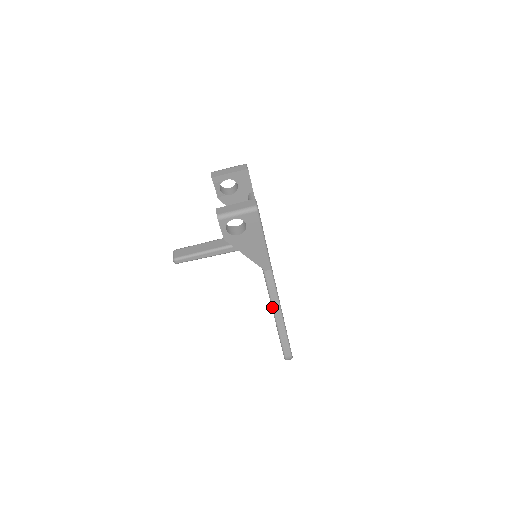
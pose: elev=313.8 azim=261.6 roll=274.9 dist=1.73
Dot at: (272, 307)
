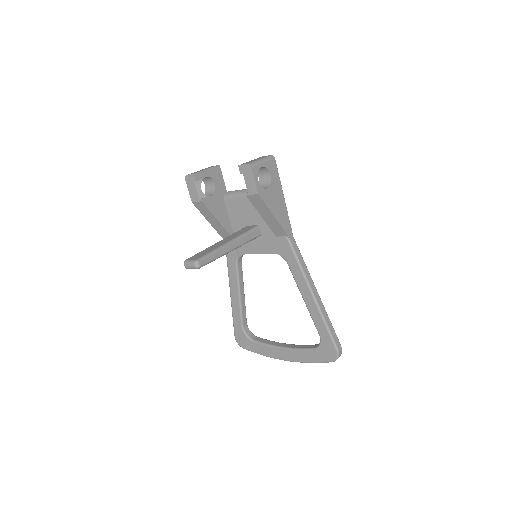
Dot at: (308, 284)
